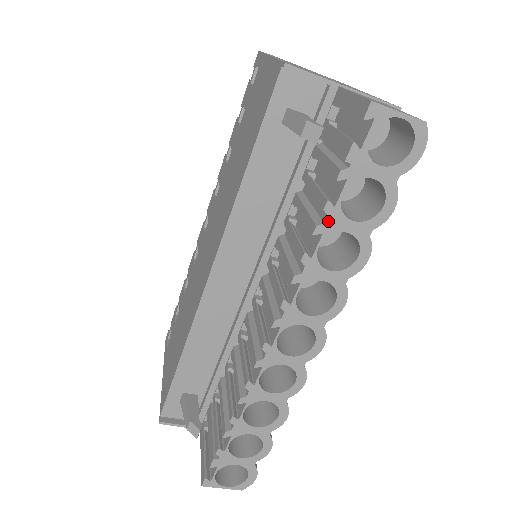
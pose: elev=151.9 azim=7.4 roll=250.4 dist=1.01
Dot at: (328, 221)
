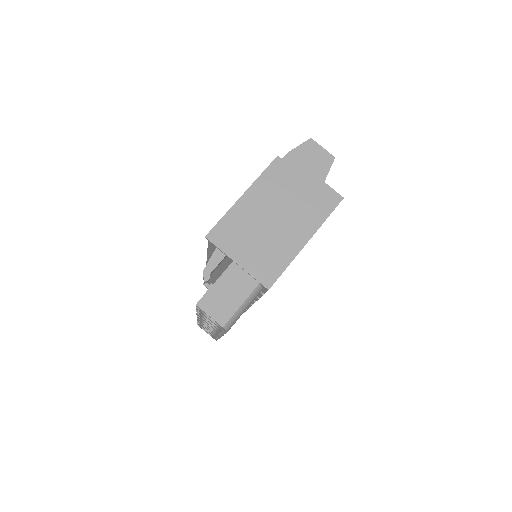
Dot at: (200, 314)
